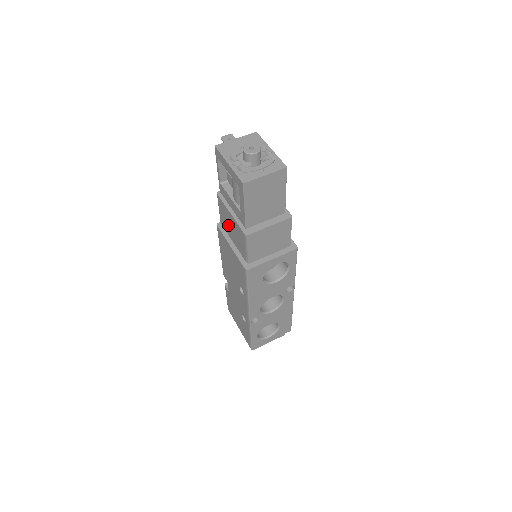
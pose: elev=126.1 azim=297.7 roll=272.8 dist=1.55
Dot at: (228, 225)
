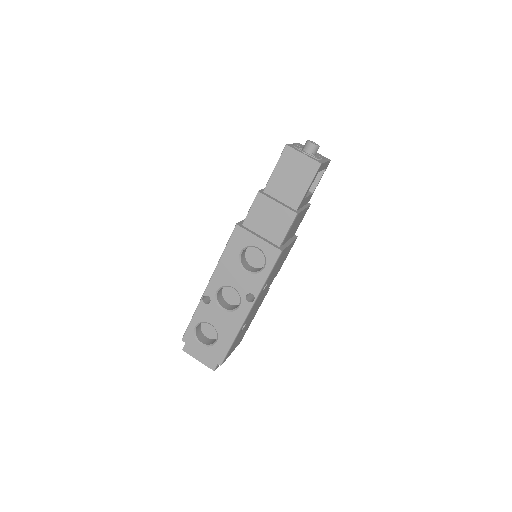
Dot at: occluded
